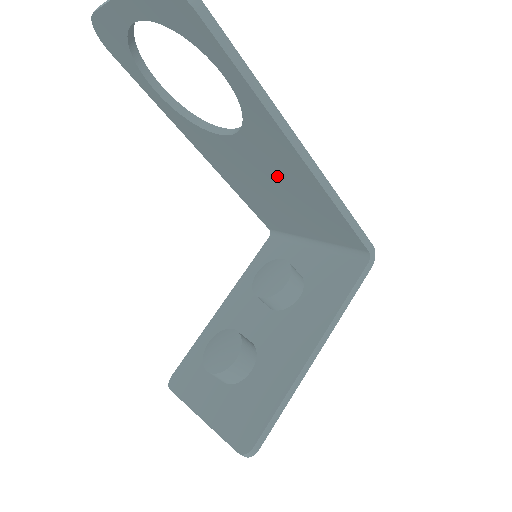
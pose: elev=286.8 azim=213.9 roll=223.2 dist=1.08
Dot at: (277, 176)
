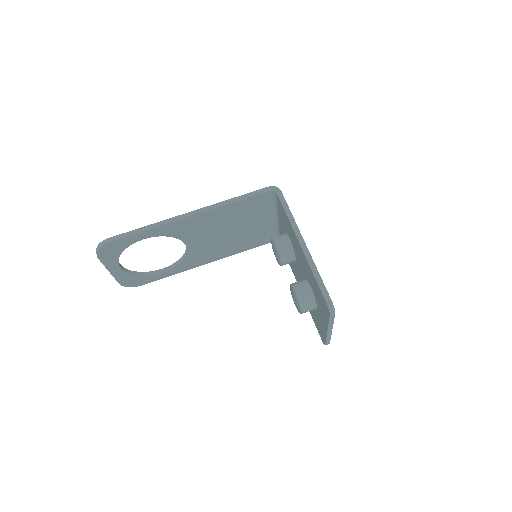
Dot at: (213, 229)
